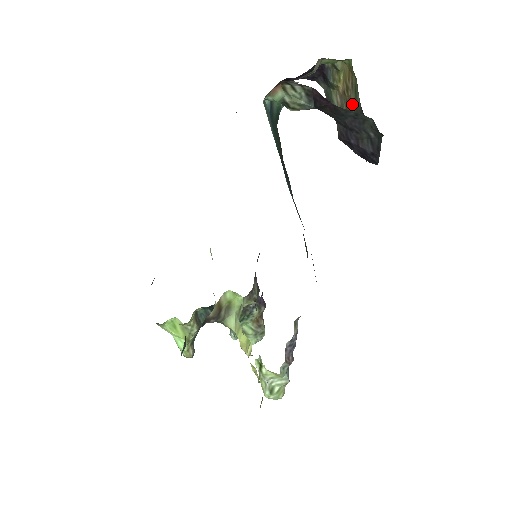
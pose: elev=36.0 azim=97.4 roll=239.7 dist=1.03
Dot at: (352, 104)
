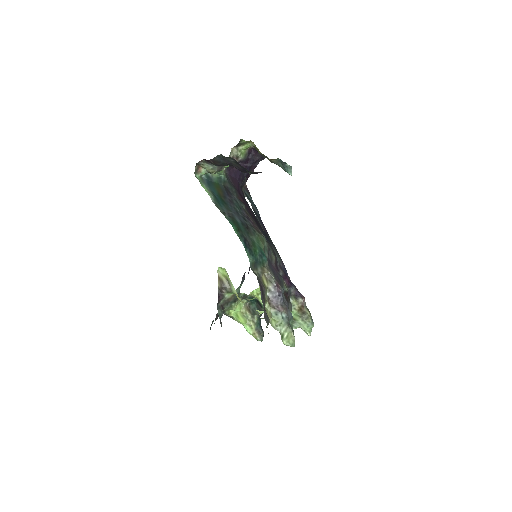
Dot at: occluded
